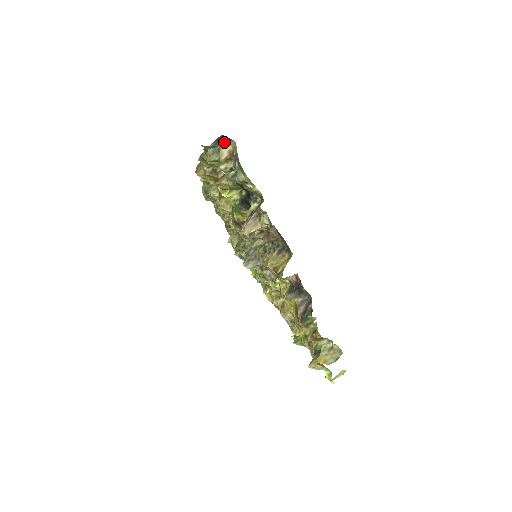
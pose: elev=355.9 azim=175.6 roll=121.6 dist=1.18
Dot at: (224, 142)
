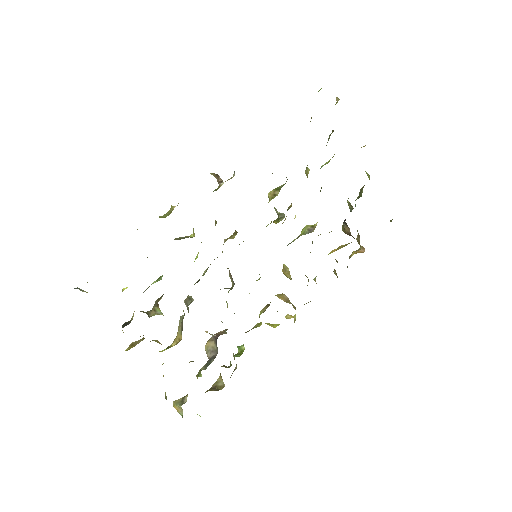
Dot at: occluded
